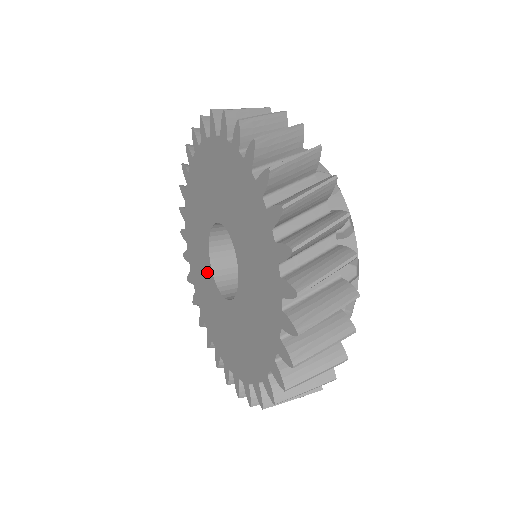
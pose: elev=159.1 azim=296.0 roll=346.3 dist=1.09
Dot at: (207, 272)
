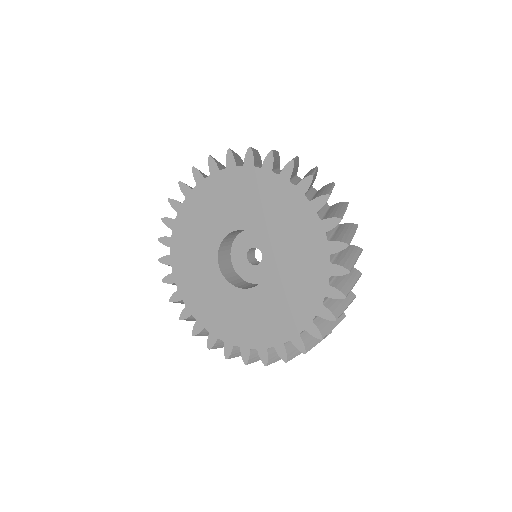
Dot at: (208, 253)
